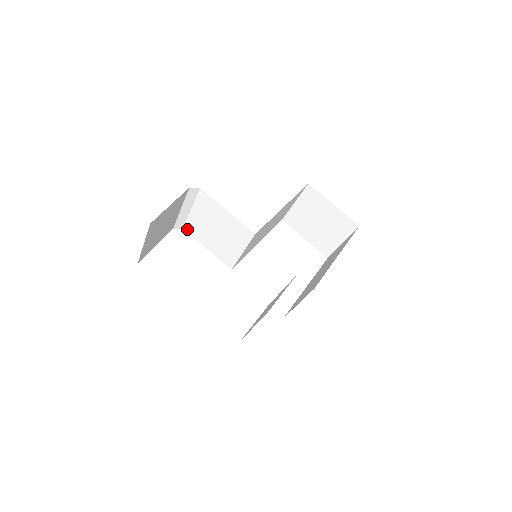
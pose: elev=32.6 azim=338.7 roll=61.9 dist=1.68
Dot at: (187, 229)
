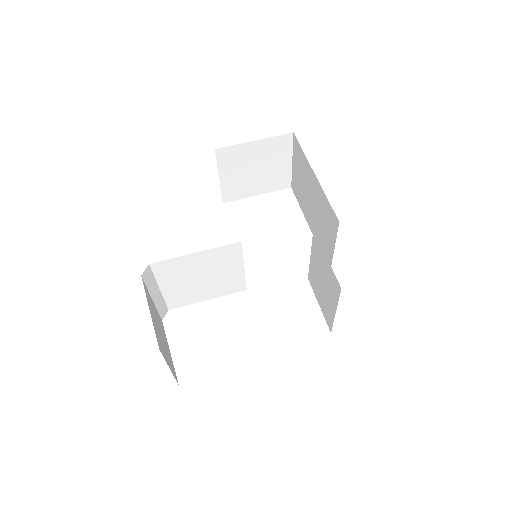
Dot at: (173, 306)
